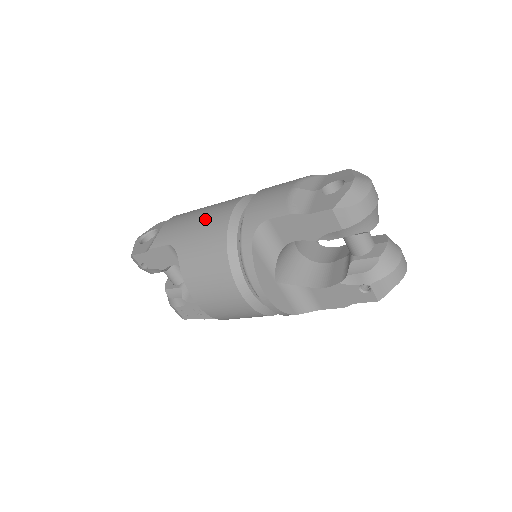
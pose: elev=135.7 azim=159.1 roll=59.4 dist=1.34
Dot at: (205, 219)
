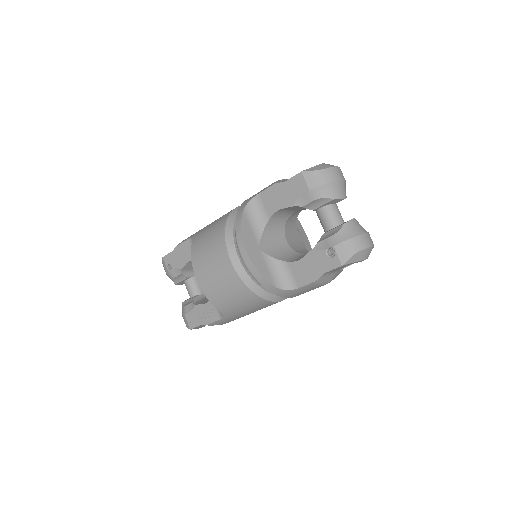
Dot at: occluded
